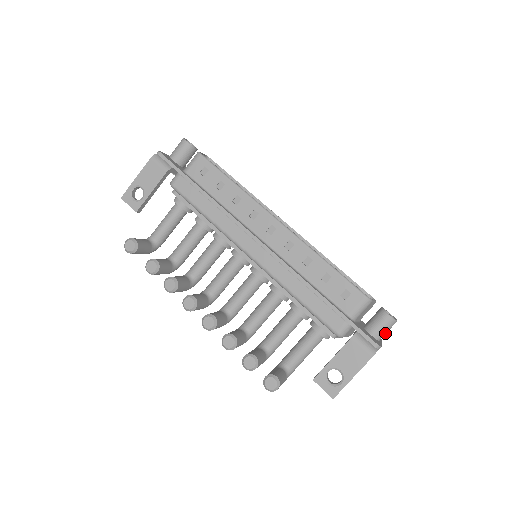
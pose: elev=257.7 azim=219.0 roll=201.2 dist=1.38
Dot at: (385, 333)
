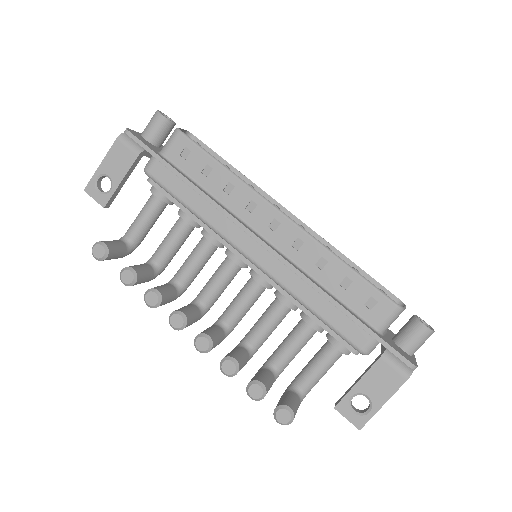
Dot at: (420, 346)
